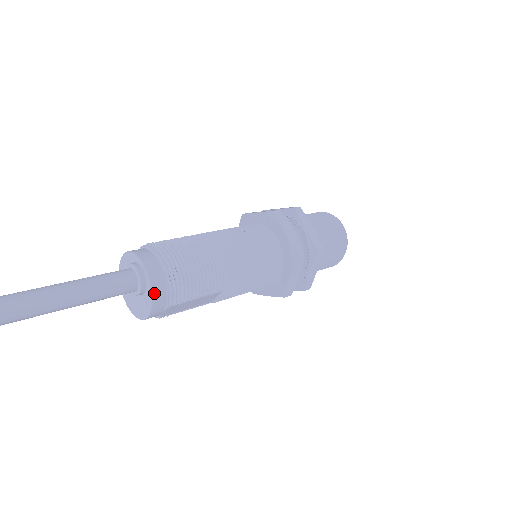
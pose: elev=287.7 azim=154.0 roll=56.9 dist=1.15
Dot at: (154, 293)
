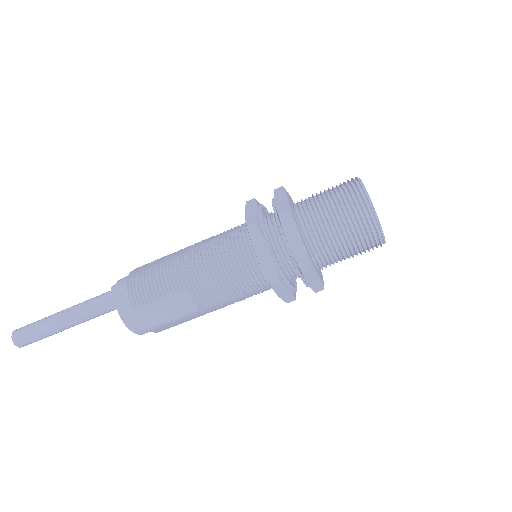
Dot at: (117, 300)
